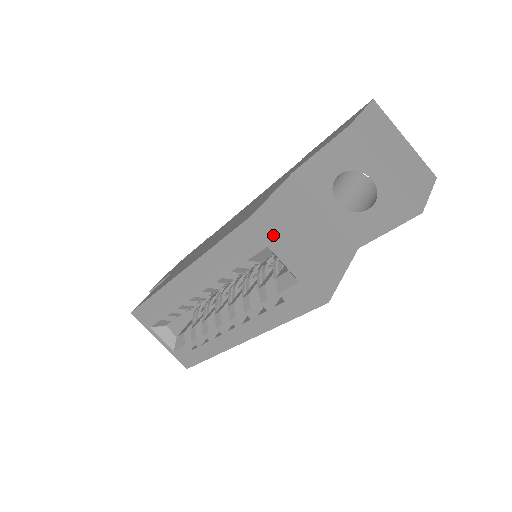
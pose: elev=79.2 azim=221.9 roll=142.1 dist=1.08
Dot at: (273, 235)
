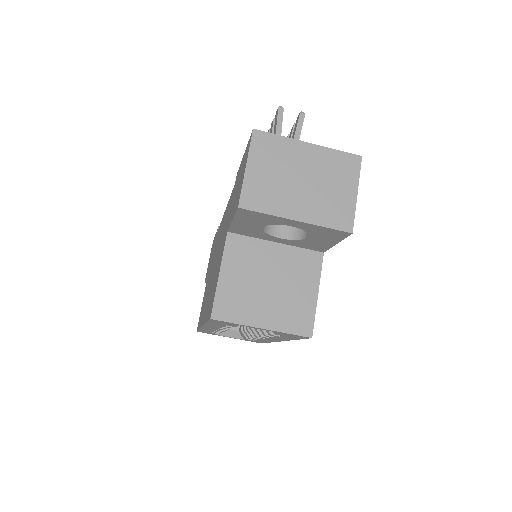
Dot at: (237, 319)
